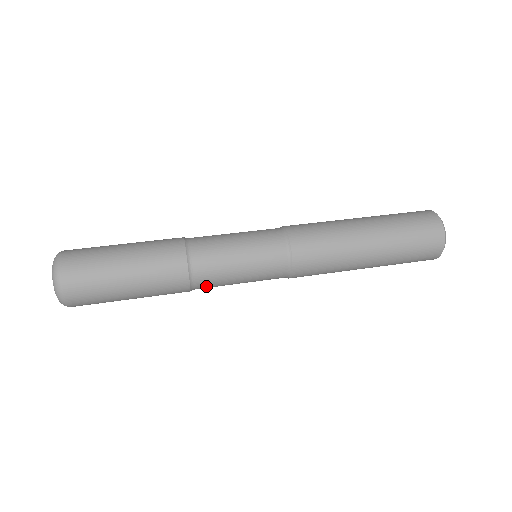
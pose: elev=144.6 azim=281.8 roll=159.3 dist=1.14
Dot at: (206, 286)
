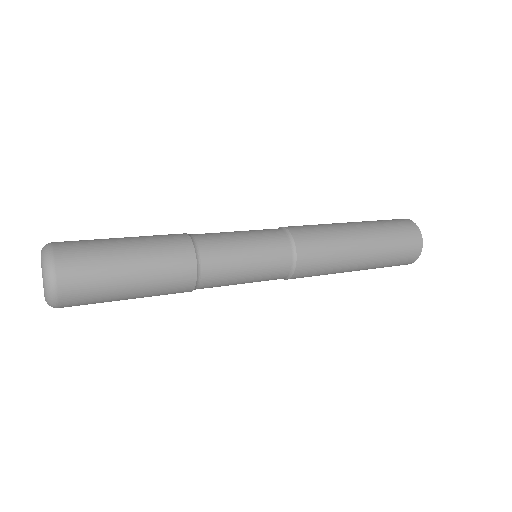
Dot at: (213, 274)
